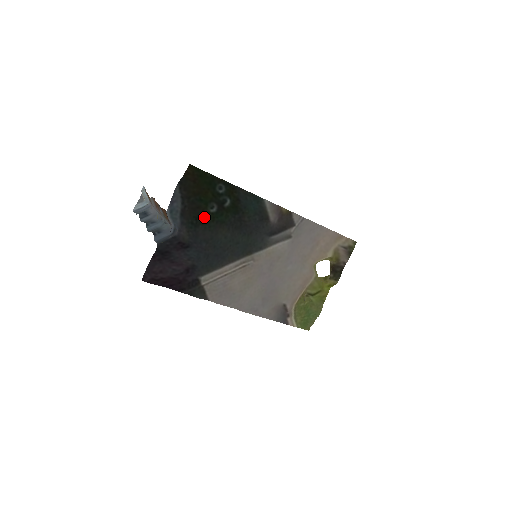
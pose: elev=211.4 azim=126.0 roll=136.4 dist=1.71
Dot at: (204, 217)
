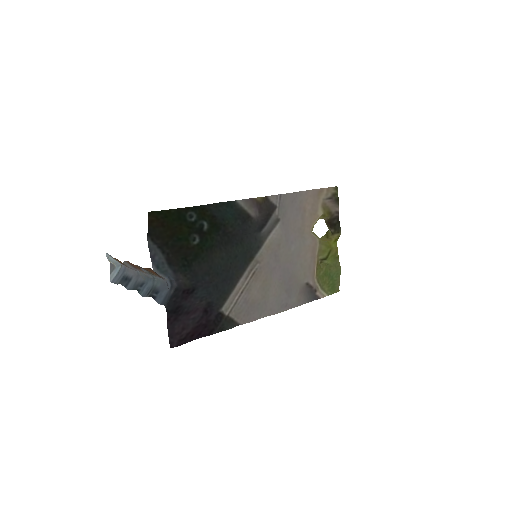
Dot at: (192, 253)
